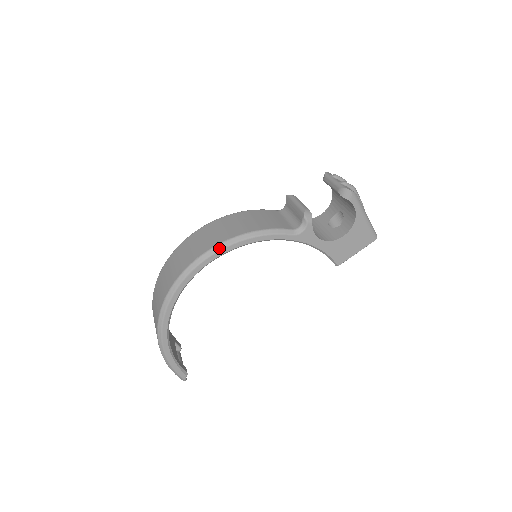
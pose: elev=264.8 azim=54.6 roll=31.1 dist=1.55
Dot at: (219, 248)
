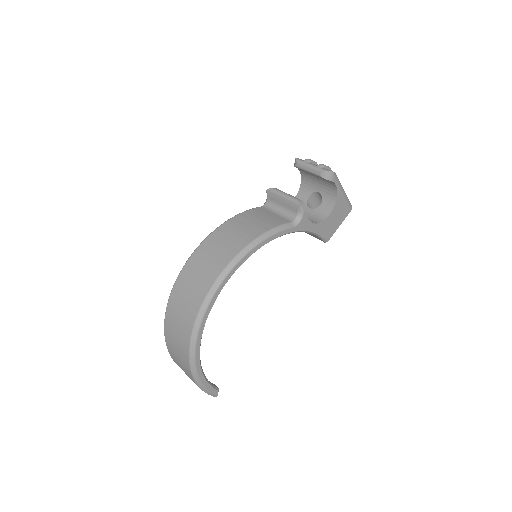
Dot at: (236, 261)
